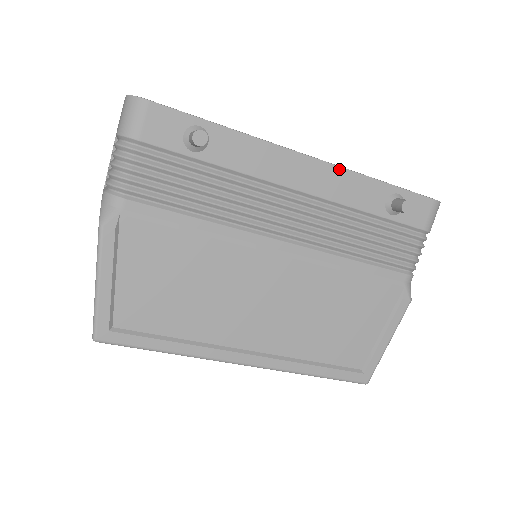
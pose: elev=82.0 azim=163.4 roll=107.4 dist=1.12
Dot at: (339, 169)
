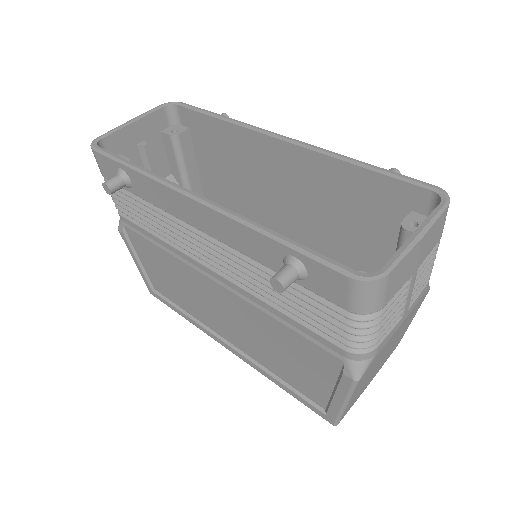
Dot at: (222, 216)
